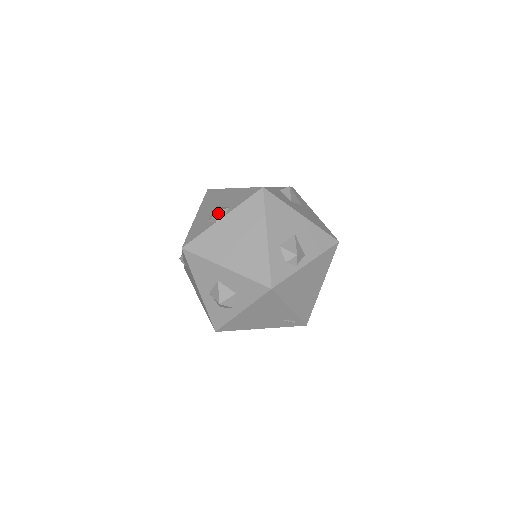
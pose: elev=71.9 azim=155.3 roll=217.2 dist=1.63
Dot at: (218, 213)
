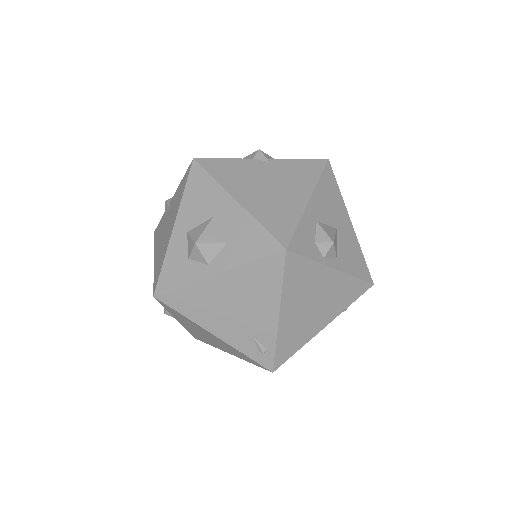
Dot at: (262, 152)
